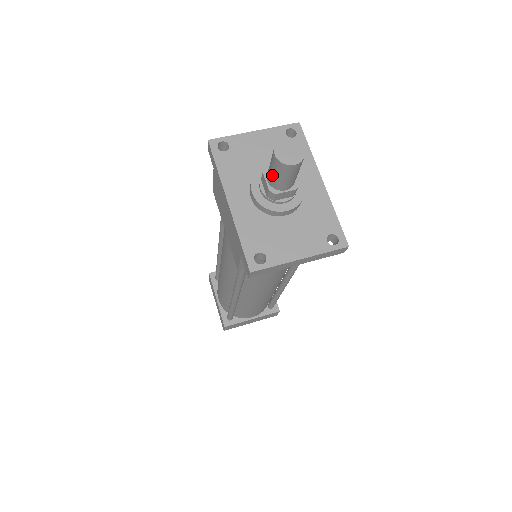
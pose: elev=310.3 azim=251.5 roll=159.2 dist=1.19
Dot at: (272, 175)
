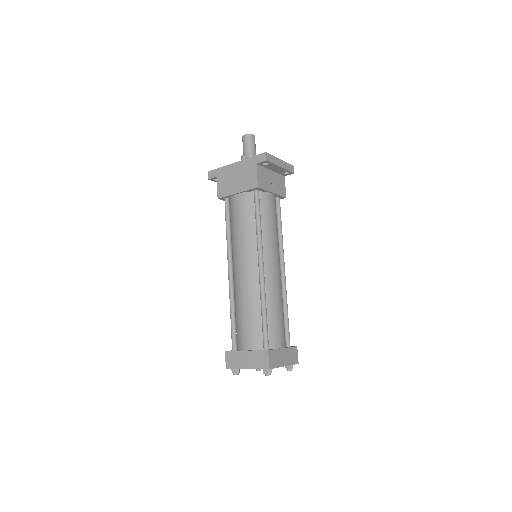
Dot at: (247, 146)
